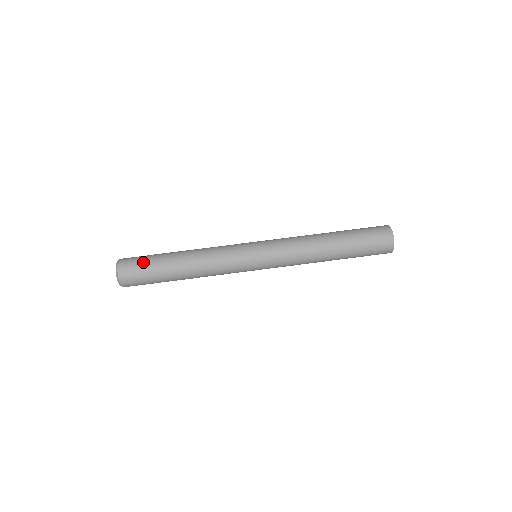
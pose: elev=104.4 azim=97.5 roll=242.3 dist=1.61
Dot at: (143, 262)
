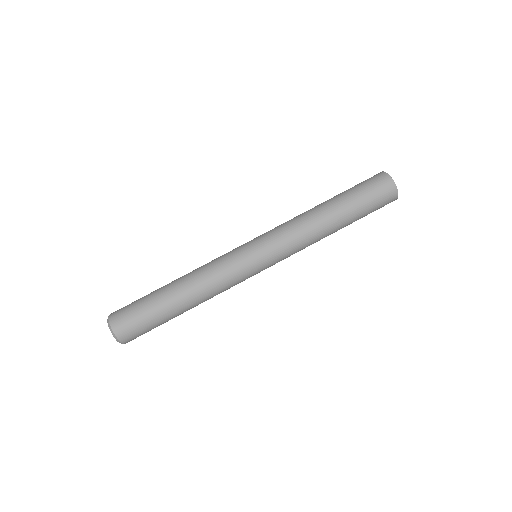
Dot at: (139, 316)
